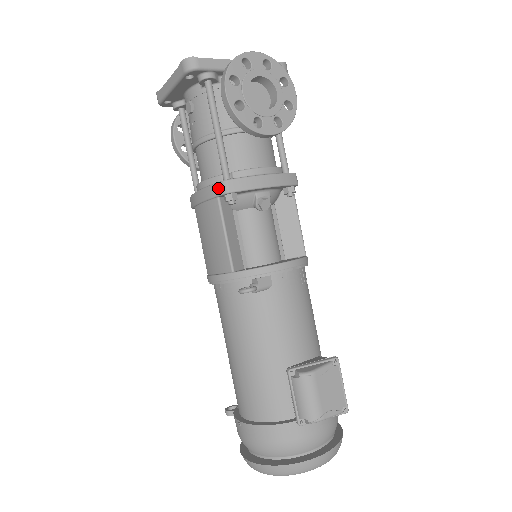
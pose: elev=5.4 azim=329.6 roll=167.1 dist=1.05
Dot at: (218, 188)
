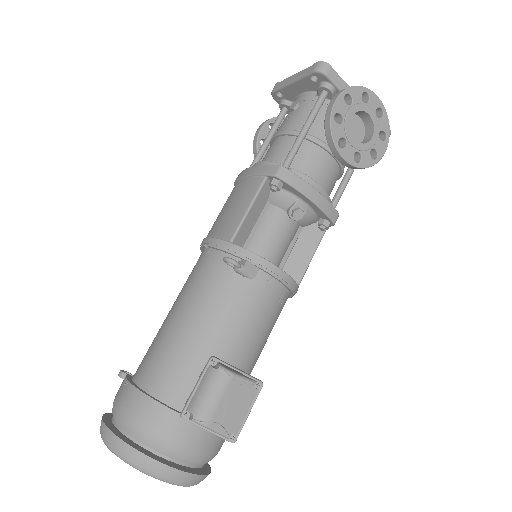
Dot at: (272, 169)
